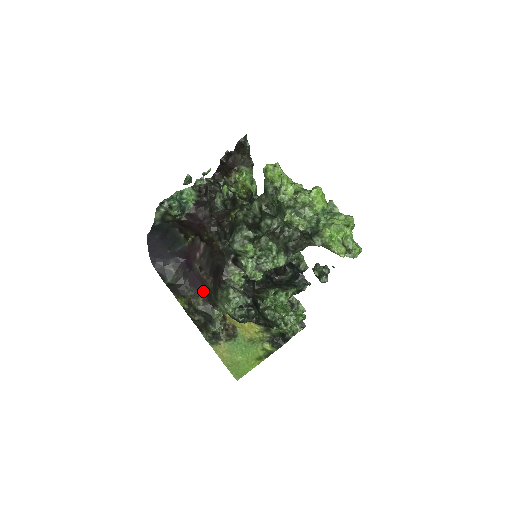
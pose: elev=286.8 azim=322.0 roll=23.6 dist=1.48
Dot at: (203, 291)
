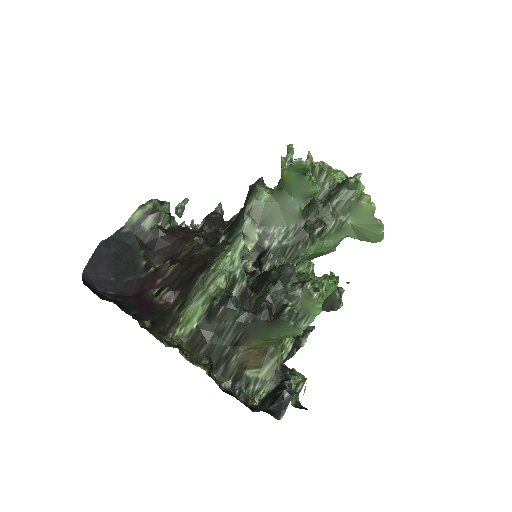
Dot at: (153, 316)
